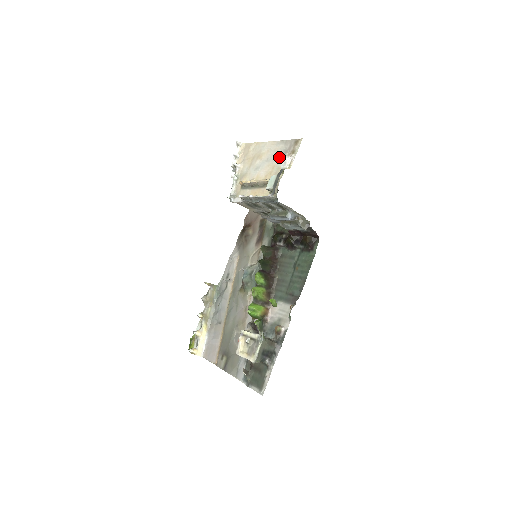
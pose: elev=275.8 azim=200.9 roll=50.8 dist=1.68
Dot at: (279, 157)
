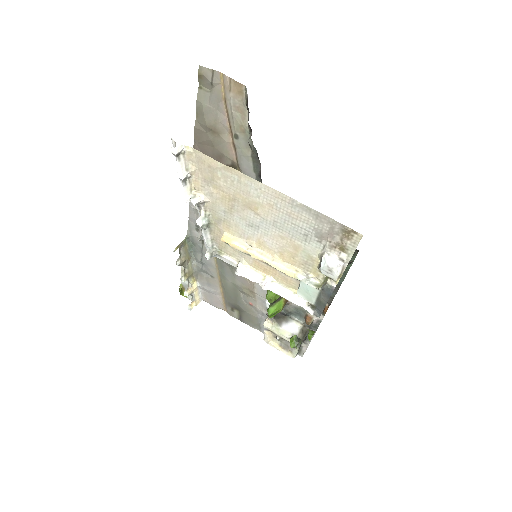
Dot at: (306, 238)
